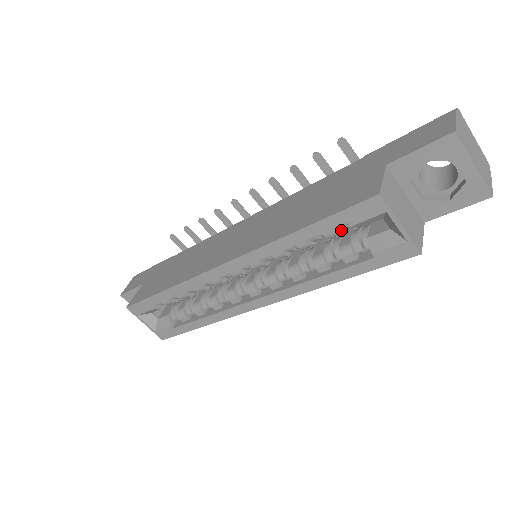
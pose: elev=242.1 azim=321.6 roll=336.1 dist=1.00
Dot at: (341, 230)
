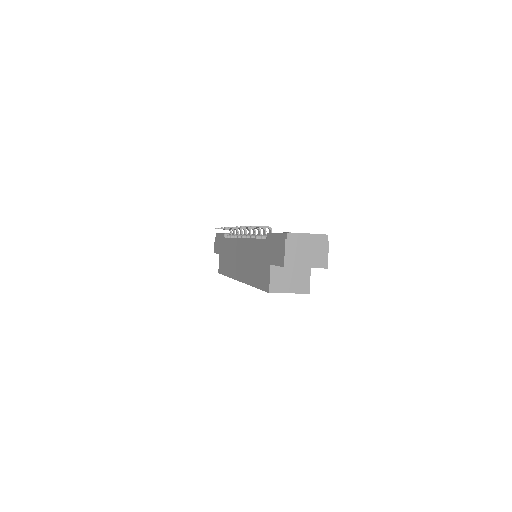
Dot at: occluded
